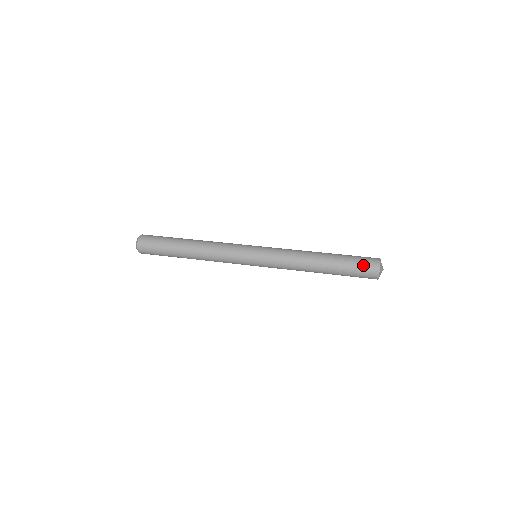
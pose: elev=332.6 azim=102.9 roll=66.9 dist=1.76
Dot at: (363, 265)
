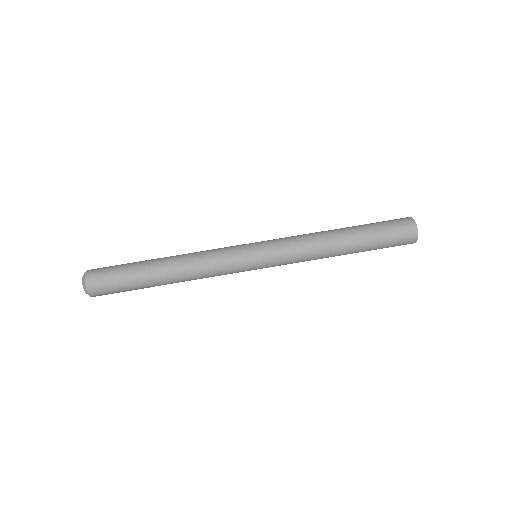
Dot at: (398, 235)
